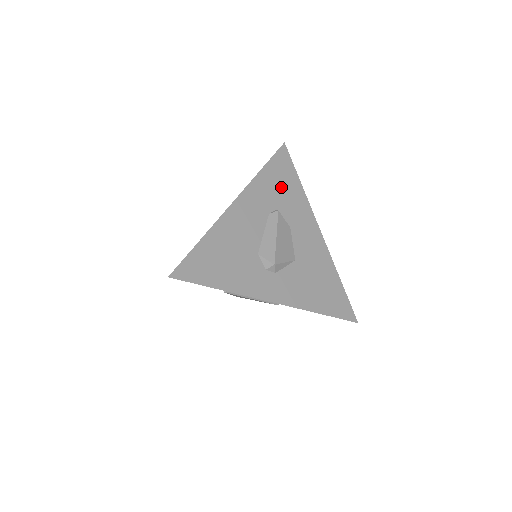
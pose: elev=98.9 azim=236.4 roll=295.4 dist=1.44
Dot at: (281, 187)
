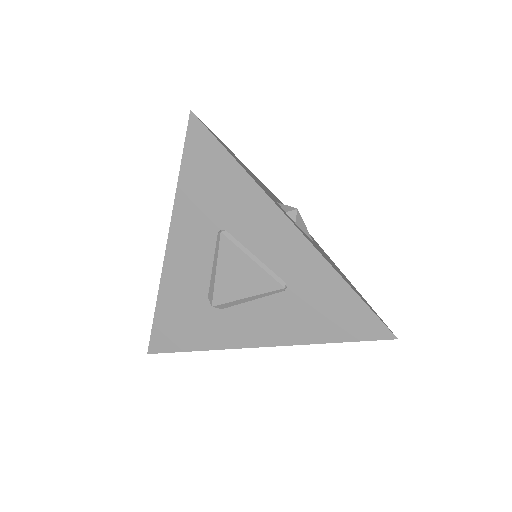
Dot at: occluded
